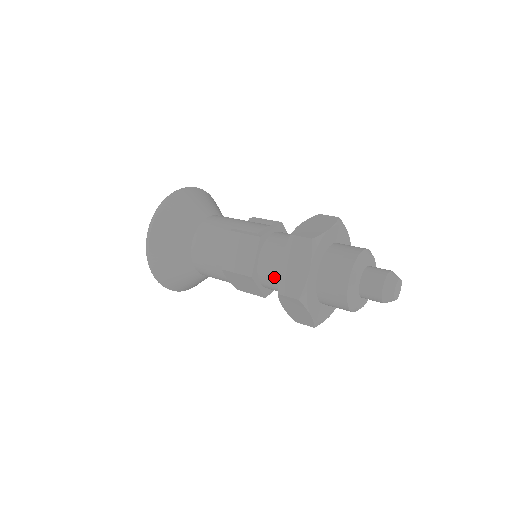
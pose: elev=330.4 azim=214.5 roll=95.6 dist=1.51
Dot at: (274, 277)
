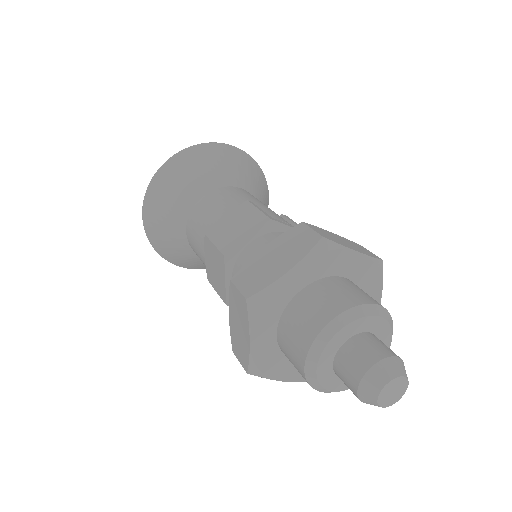
Dot at: occluded
